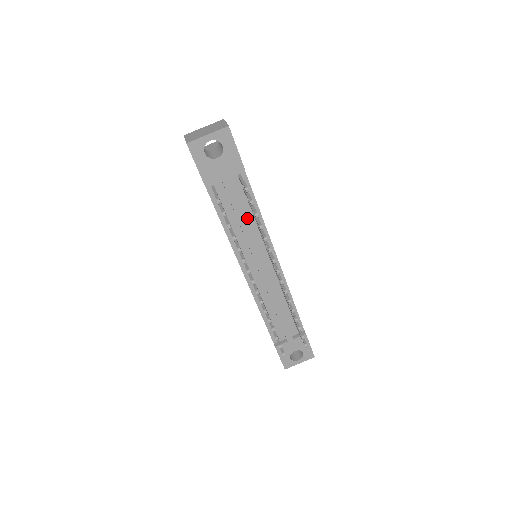
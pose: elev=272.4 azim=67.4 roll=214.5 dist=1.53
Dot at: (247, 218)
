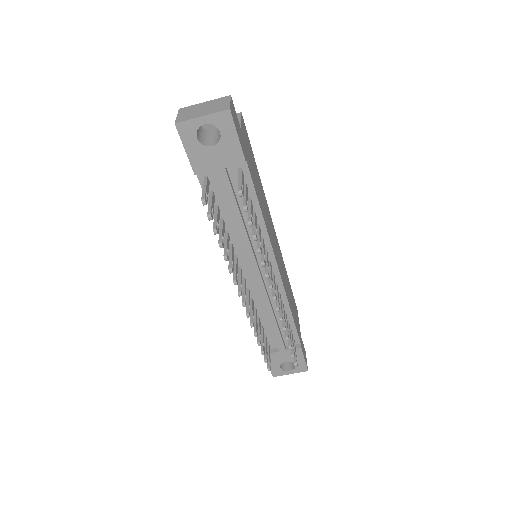
Dot at: (245, 218)
